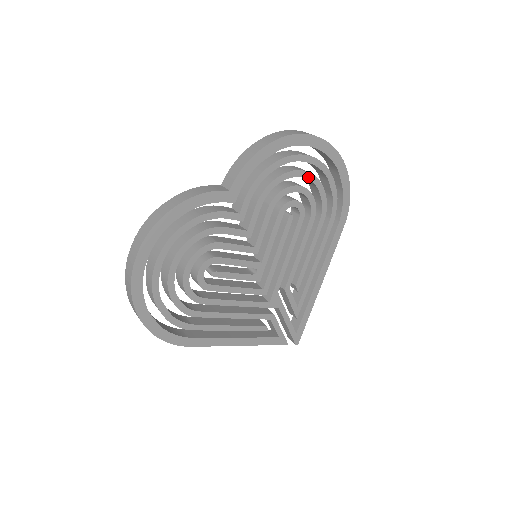
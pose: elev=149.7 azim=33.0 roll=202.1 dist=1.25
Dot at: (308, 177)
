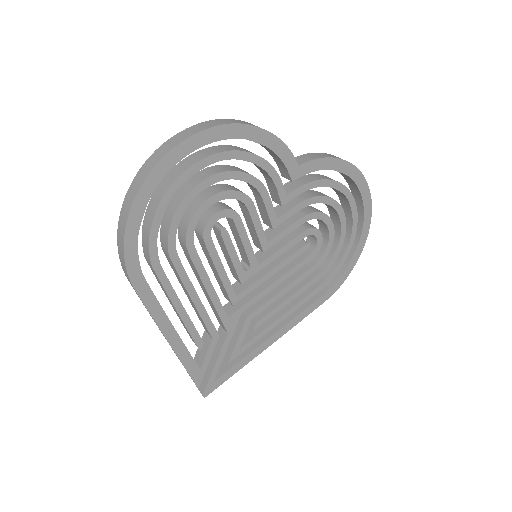
Dot at: (342, 223)
